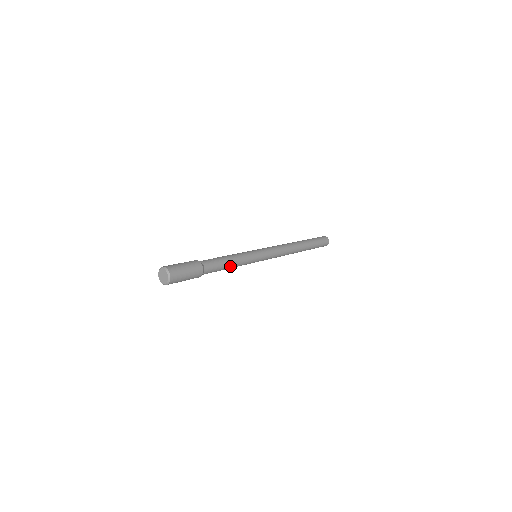
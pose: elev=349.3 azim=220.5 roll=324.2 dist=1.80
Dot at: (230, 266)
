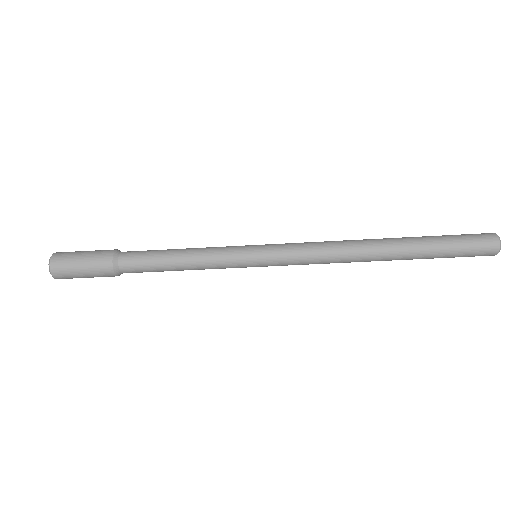
Dot at: (178, 252)
